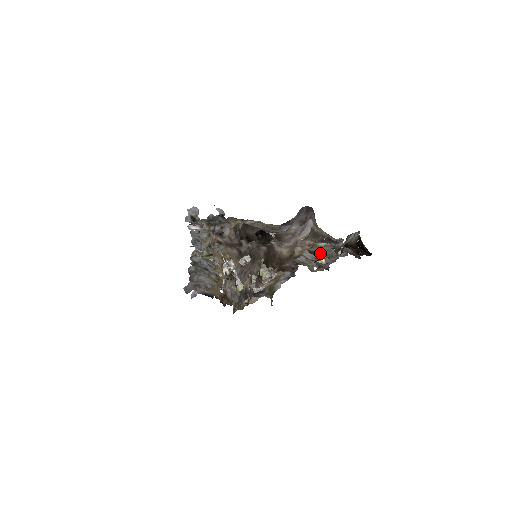
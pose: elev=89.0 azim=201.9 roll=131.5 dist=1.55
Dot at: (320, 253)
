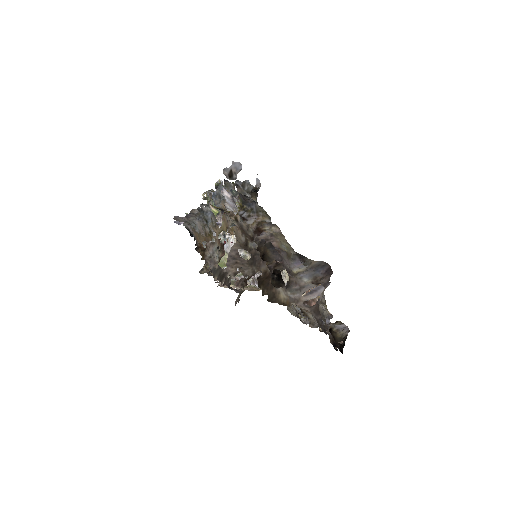
Dot at: occluded
